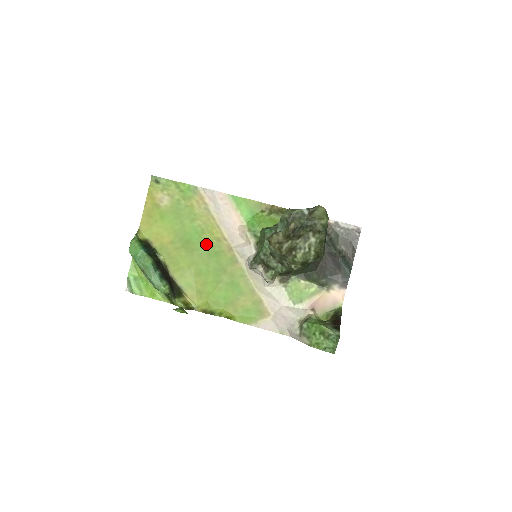
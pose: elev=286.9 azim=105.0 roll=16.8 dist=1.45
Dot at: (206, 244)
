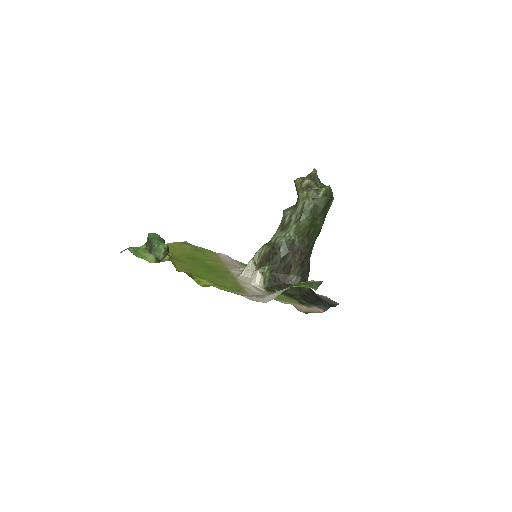
Dot at: (208, 263)
